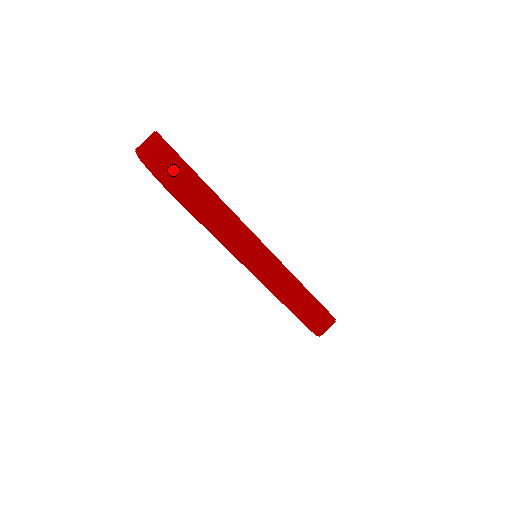
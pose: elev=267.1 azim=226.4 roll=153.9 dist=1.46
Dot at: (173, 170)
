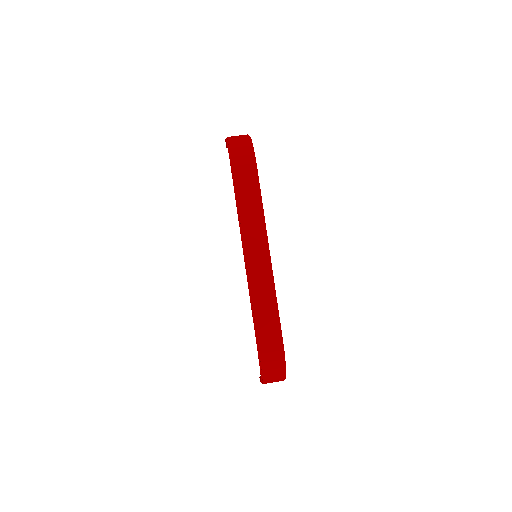
Dot at: (242, 146)
